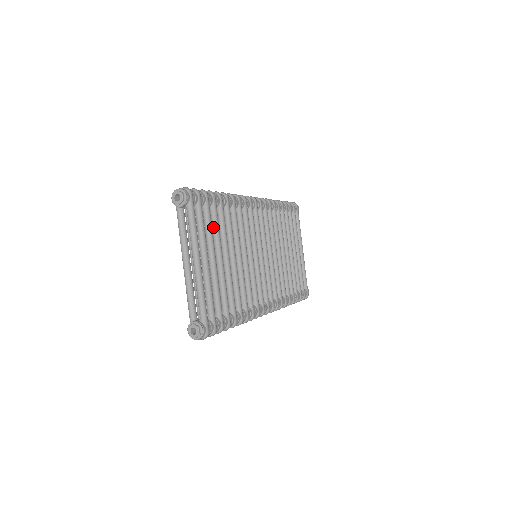
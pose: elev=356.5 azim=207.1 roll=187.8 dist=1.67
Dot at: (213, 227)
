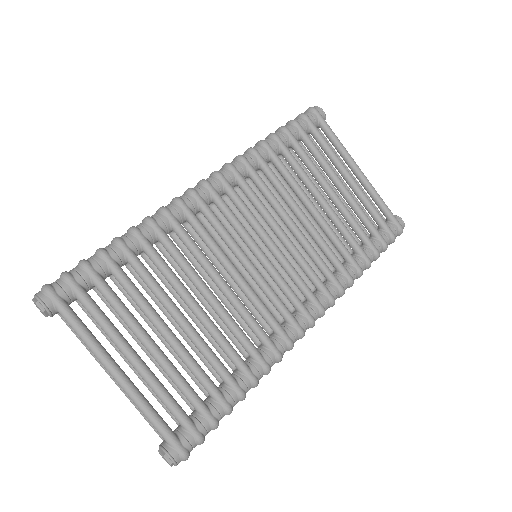
Dot at: occluded
